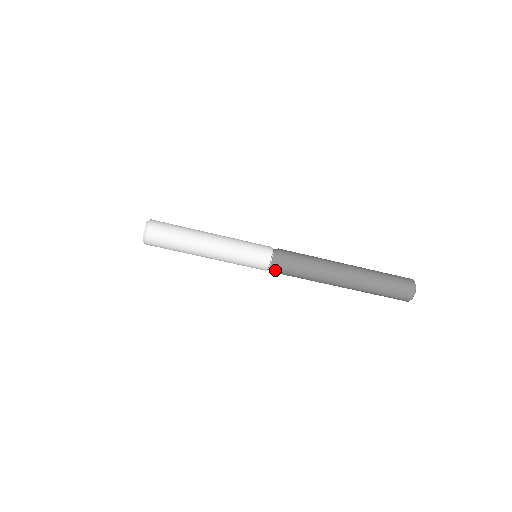
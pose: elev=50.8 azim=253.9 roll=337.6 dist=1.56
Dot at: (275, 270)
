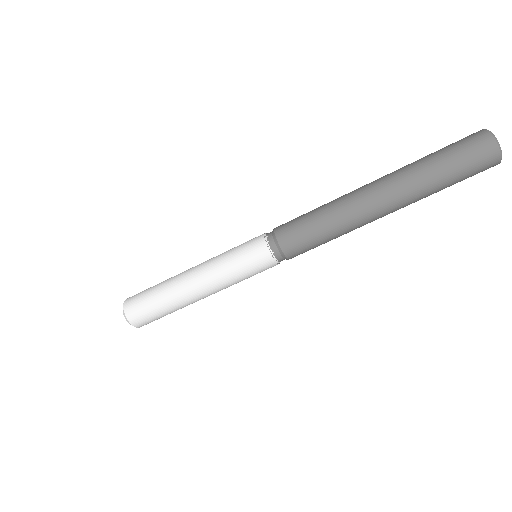
Dot at: (285, 257)
